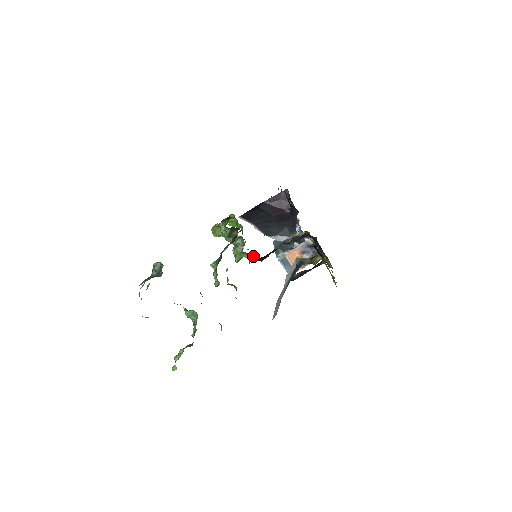
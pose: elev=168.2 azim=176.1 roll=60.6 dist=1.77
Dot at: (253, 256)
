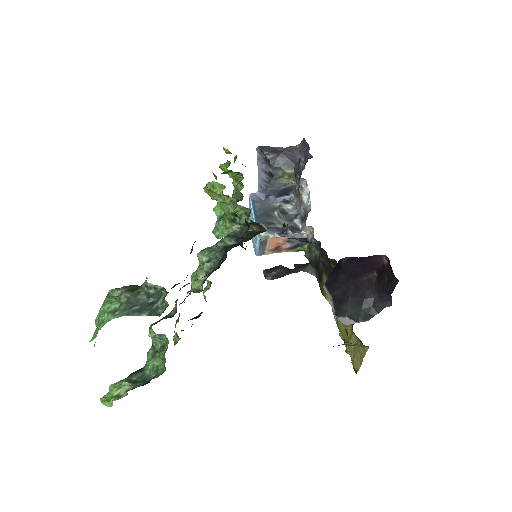
Dot at: occluded
